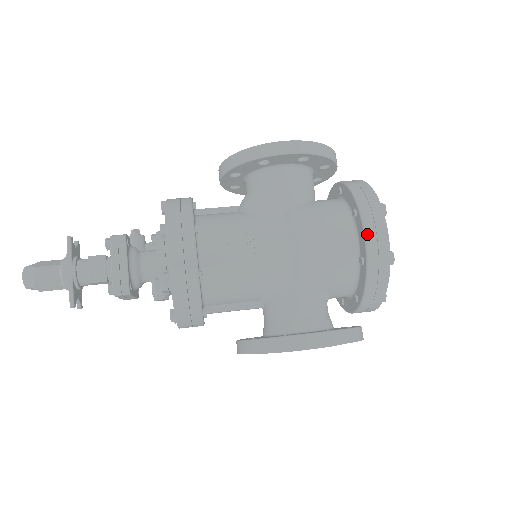
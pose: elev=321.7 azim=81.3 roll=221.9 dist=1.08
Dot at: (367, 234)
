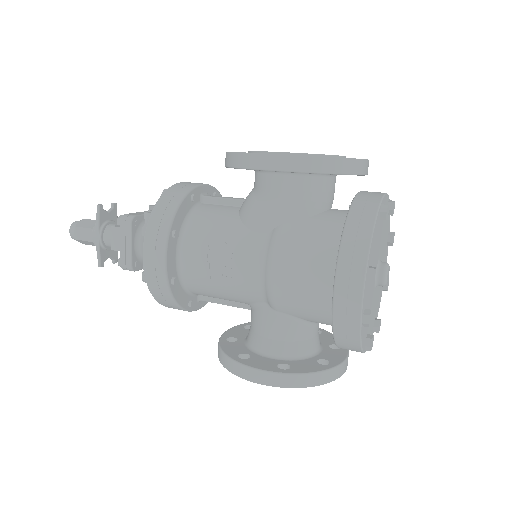
Dot at: (336, 290)
